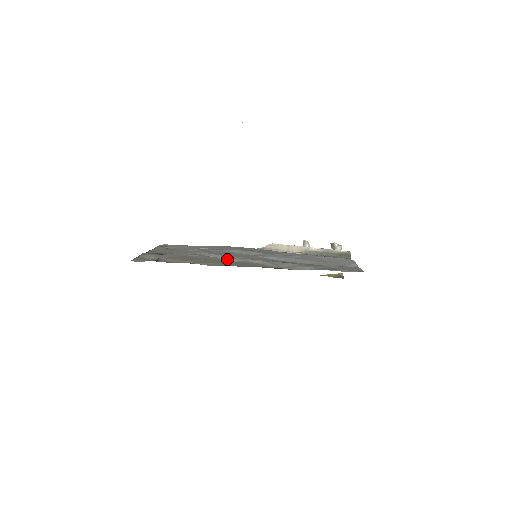
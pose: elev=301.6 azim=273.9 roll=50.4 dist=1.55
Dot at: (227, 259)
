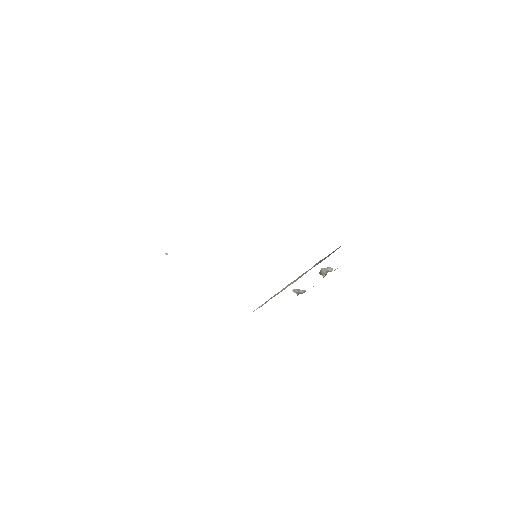
Dot at: occluded
